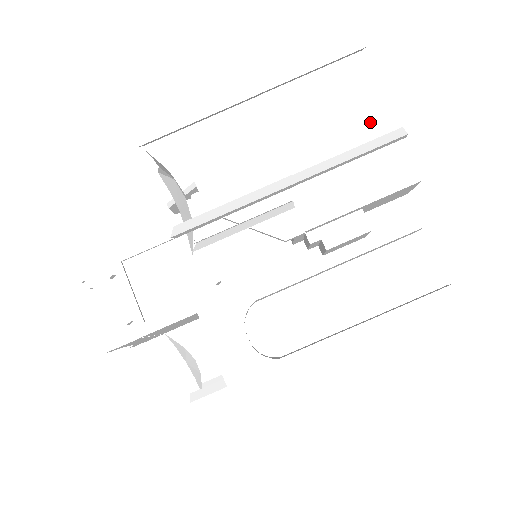
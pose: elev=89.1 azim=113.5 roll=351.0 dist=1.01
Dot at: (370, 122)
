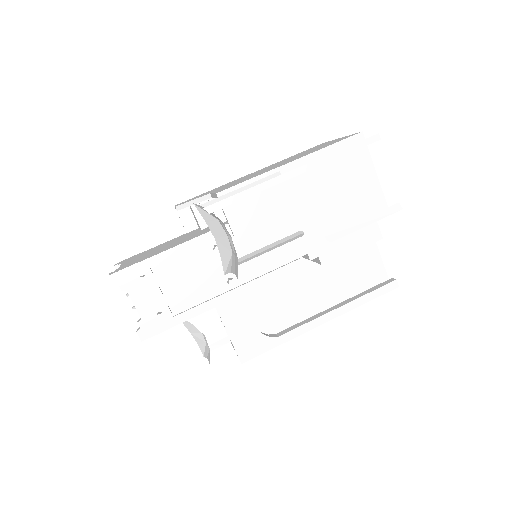
Dot at: (360, 166)
